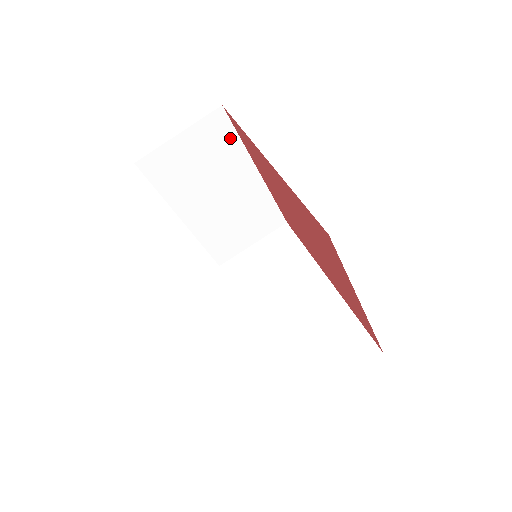
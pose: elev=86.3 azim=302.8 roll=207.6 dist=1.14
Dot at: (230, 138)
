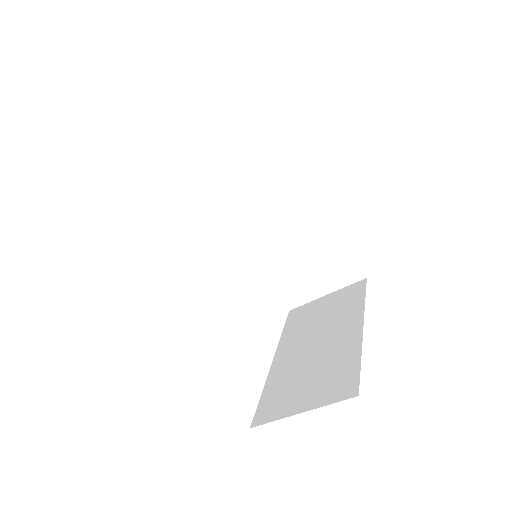
Dot at: occluded
